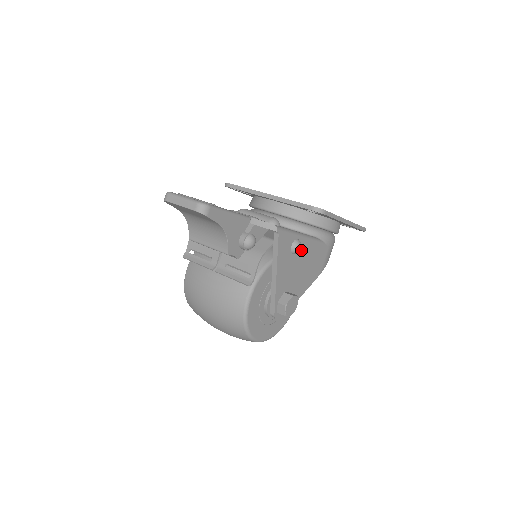
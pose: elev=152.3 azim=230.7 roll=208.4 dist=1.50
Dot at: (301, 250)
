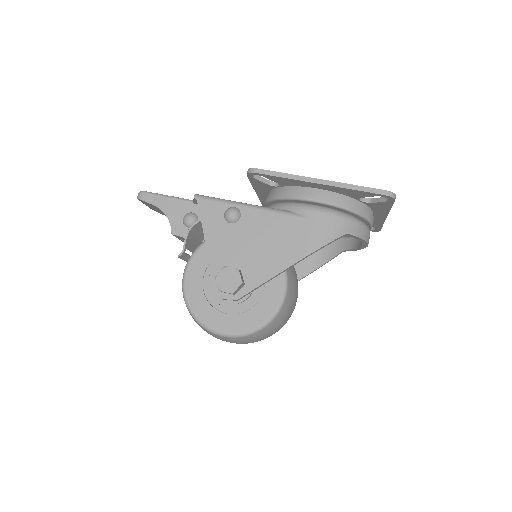
Dot at: (247, 220)
